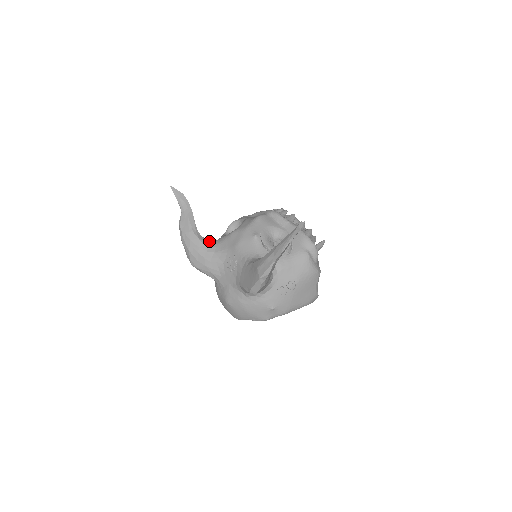
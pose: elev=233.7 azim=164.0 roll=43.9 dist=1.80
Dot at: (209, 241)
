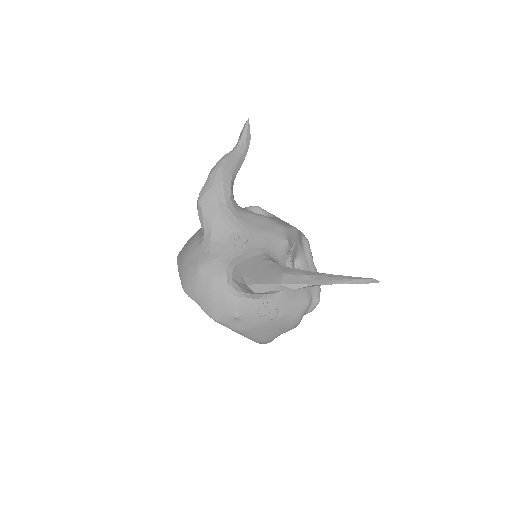
Dot at: occluded
